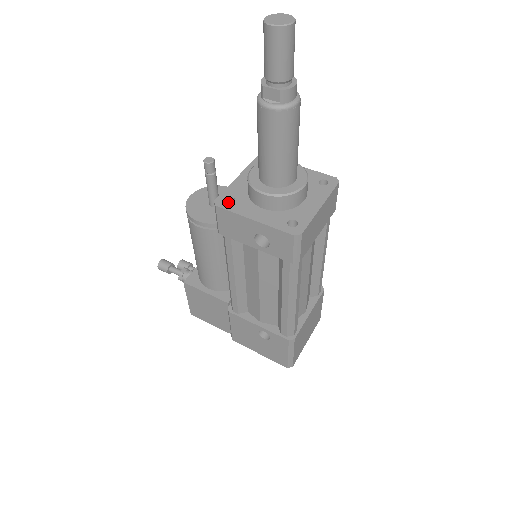
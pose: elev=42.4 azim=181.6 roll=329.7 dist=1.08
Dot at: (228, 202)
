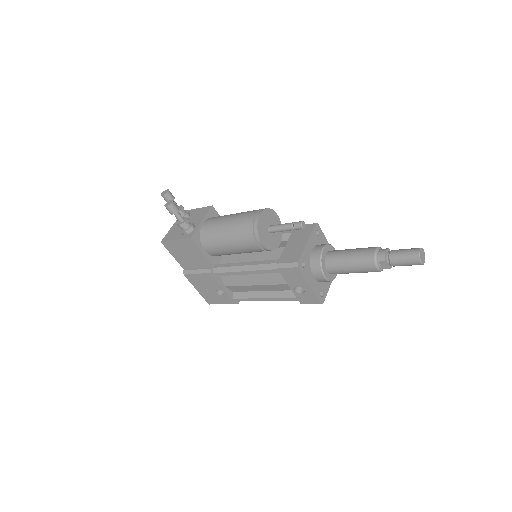
Dot at: occluded
